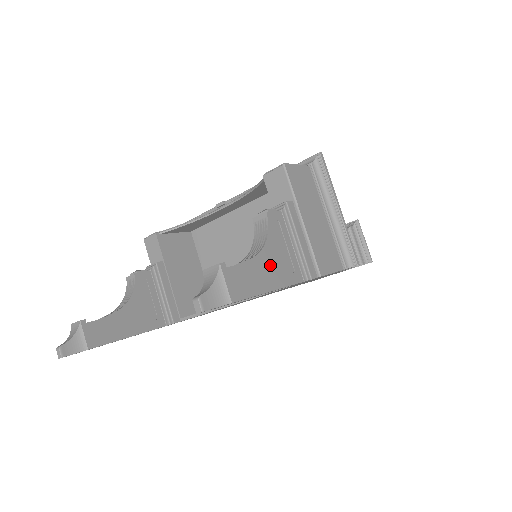
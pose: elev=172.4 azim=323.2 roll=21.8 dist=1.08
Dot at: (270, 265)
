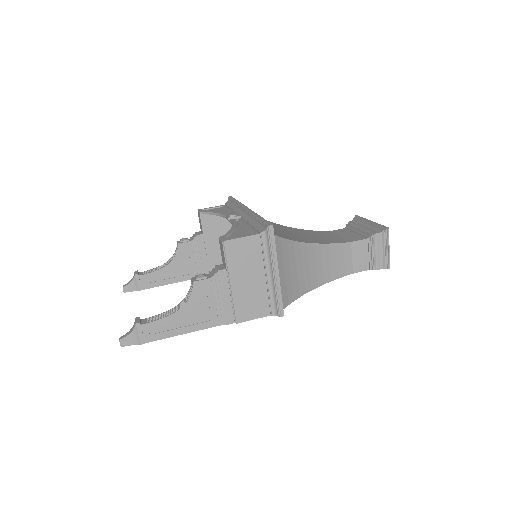
Dot at: (186, 318)
